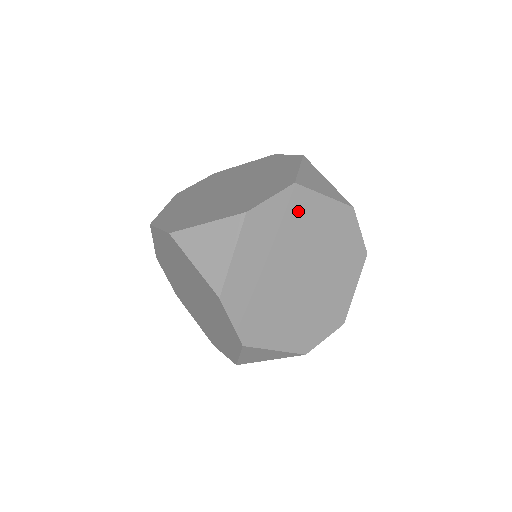
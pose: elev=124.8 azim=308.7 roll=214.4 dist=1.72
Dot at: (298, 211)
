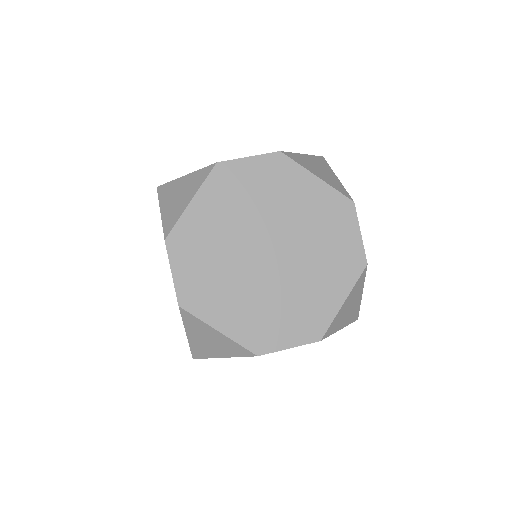
Dot at: occluded
